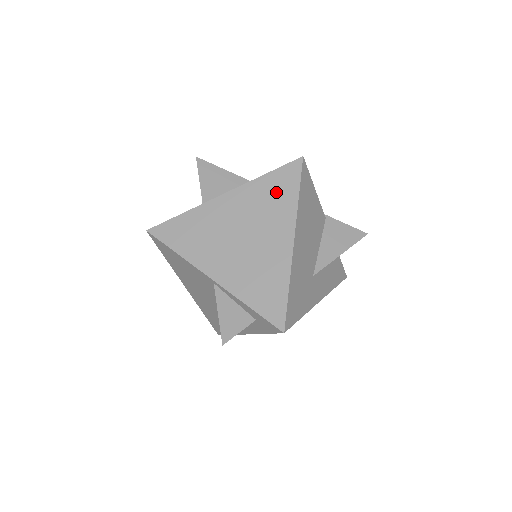
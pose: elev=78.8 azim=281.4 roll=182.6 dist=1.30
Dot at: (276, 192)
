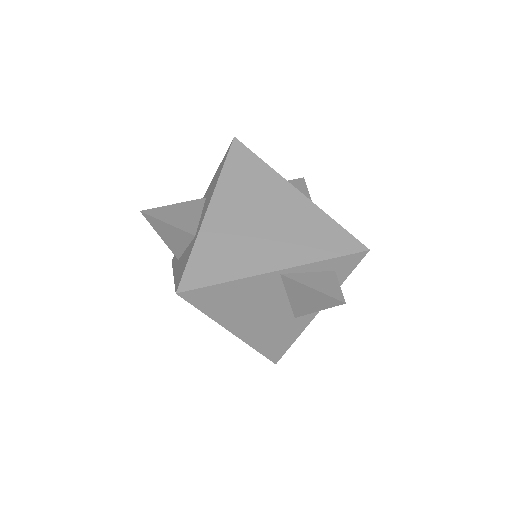
Dot at: (246, 173)
